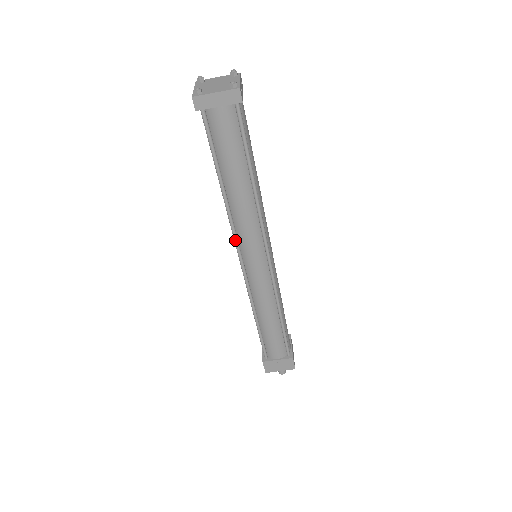
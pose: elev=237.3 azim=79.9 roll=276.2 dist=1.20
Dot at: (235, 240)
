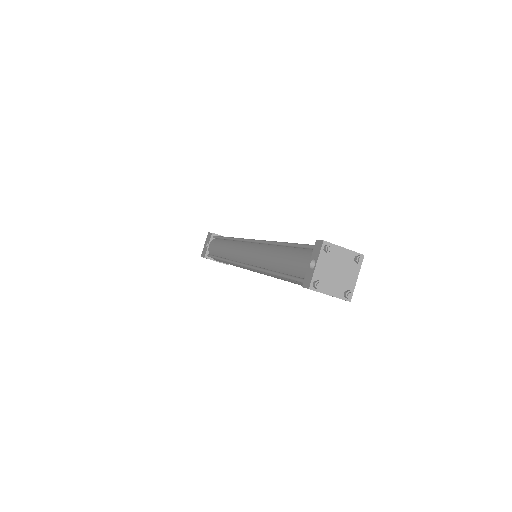
Dot at: (251, 268)
